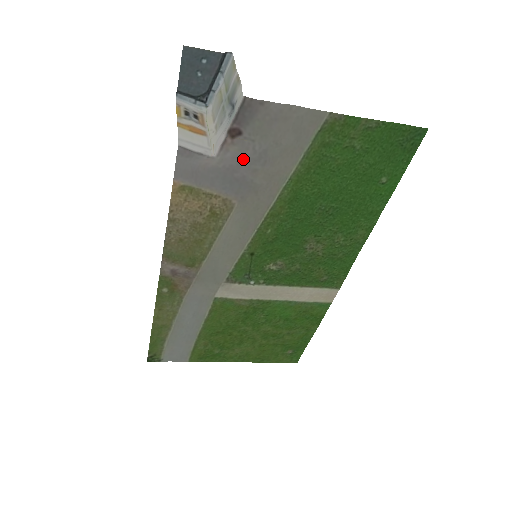
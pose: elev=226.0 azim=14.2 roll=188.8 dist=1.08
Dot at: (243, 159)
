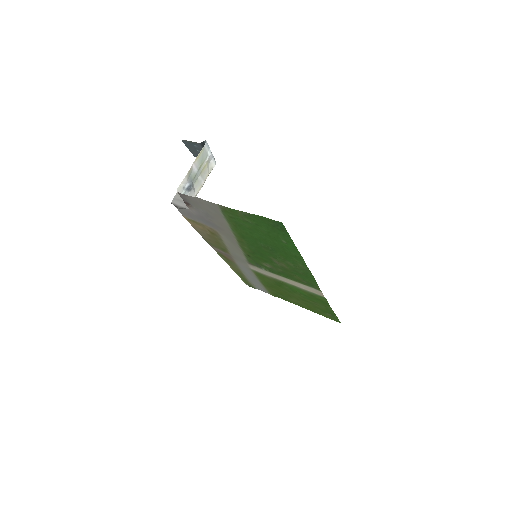
Dot at: (201, 214)
